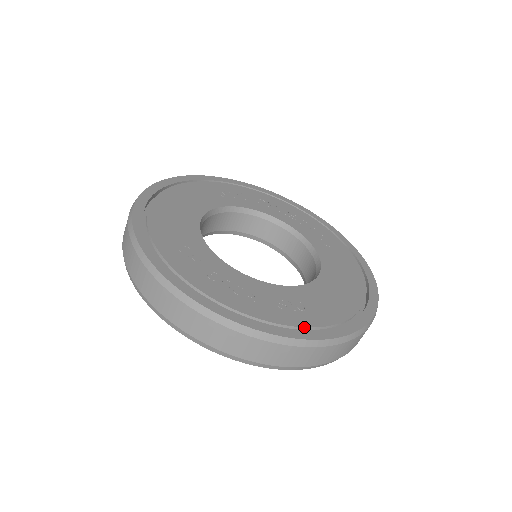
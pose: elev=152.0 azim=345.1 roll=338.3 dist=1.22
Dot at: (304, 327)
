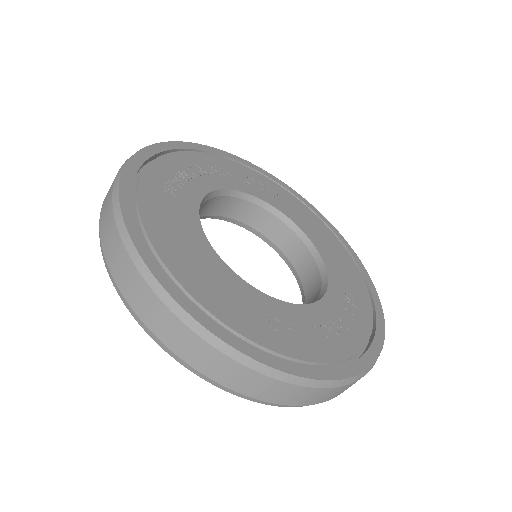
Dot at: (373, 318)
